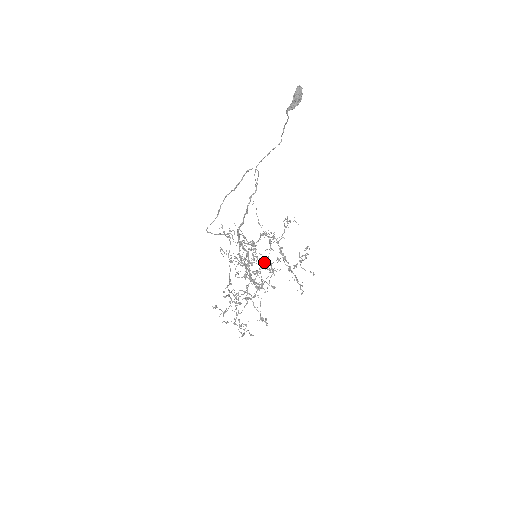
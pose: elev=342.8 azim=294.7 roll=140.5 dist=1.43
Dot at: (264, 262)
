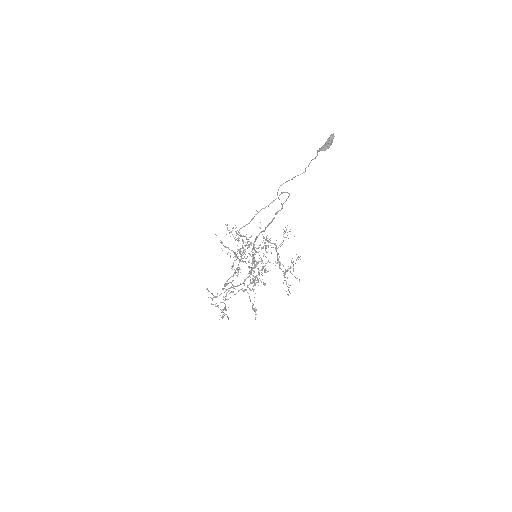
Dot at: (259, 261)
